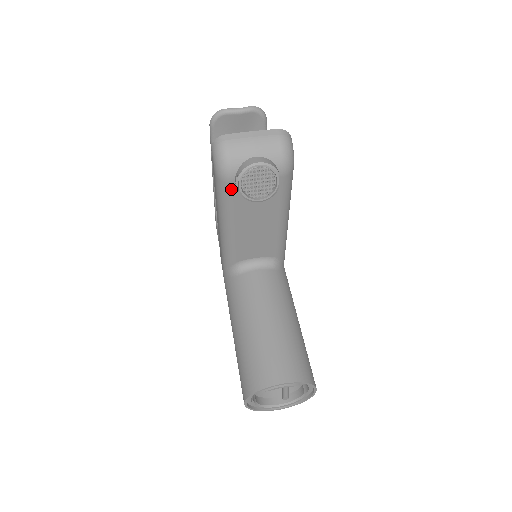
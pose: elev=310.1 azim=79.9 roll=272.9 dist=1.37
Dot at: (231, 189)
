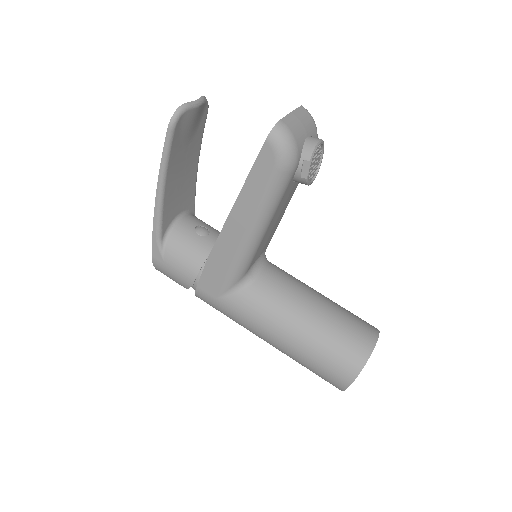
Dot at: (290, 179)
